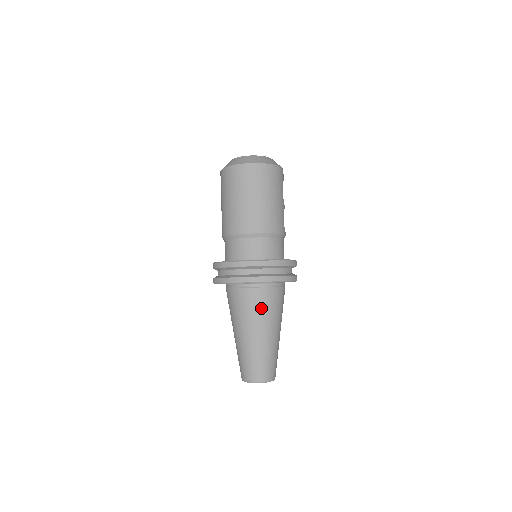
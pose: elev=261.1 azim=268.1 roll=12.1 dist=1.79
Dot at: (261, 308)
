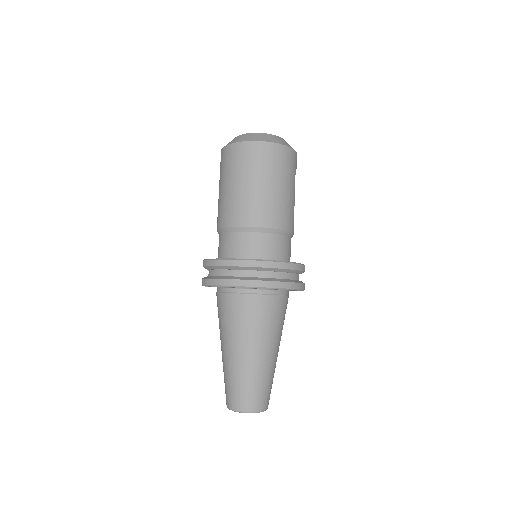
Dot at: (259, 320)
